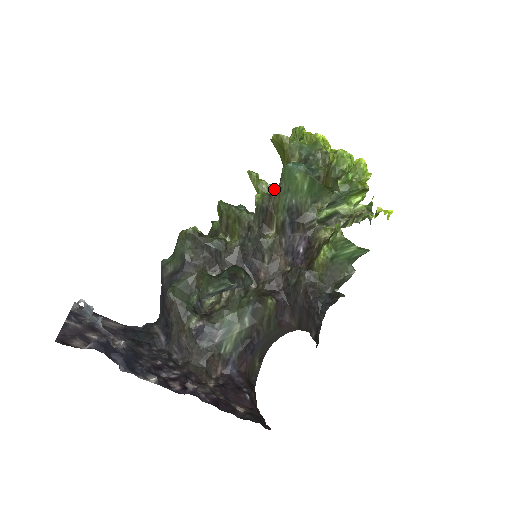
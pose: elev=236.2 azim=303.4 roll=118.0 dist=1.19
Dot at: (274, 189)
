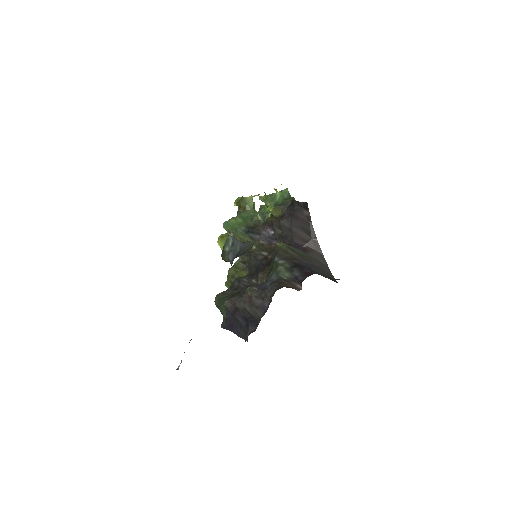
Dot at: occluded
